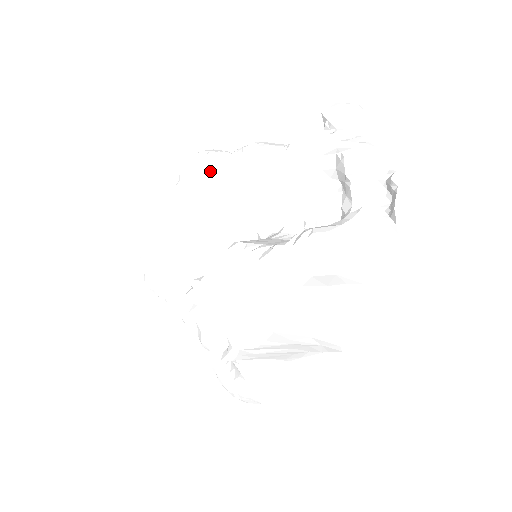
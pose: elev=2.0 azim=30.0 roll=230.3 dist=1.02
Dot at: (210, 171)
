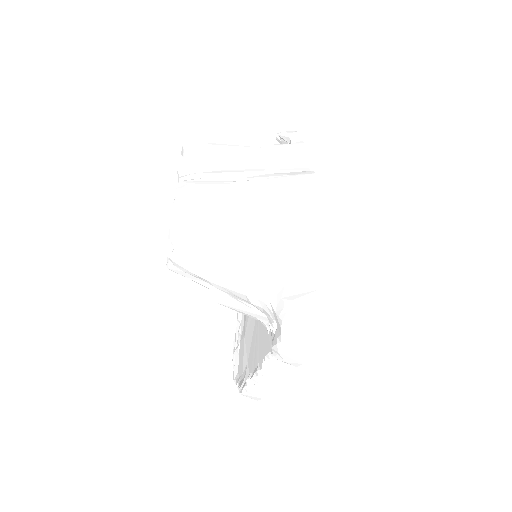
Dot at: occluded
